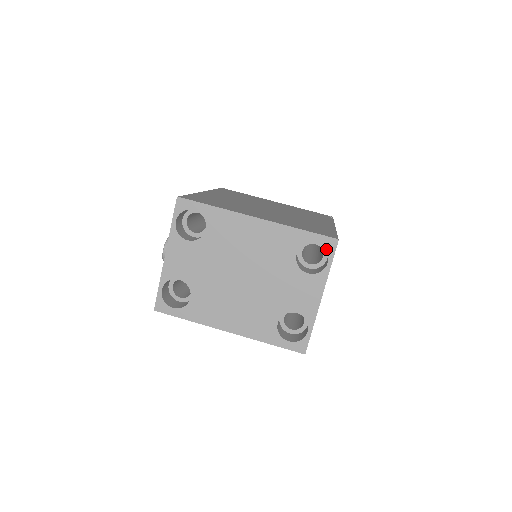
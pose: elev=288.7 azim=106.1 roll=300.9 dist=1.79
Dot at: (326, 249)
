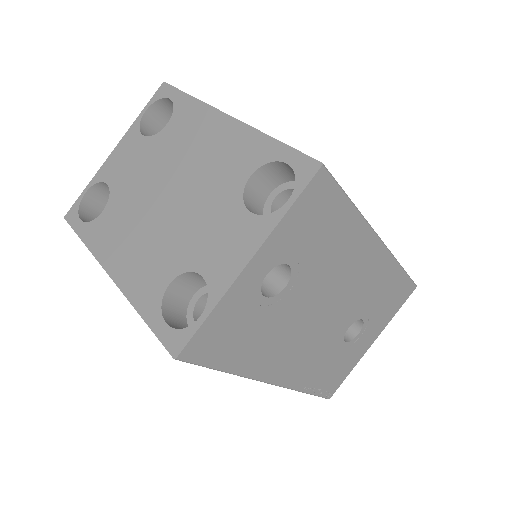
Dot at: (296, 176)
